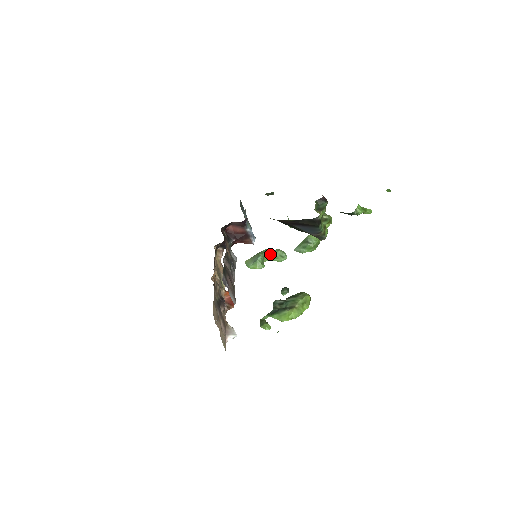
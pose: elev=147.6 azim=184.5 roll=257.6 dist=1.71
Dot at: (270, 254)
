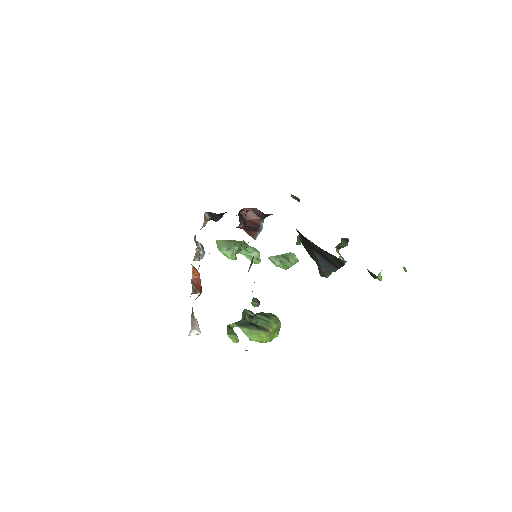
Dot at: (246, 249)
